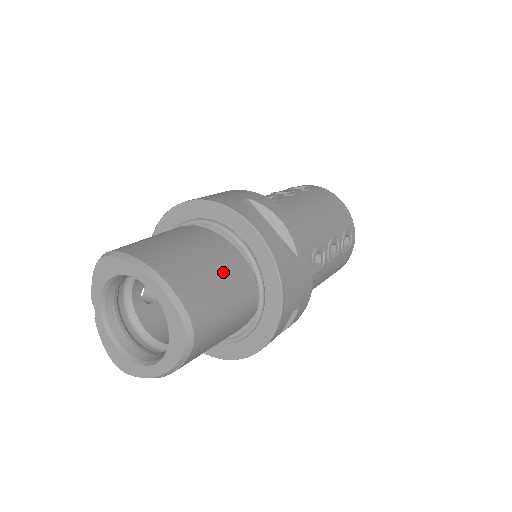
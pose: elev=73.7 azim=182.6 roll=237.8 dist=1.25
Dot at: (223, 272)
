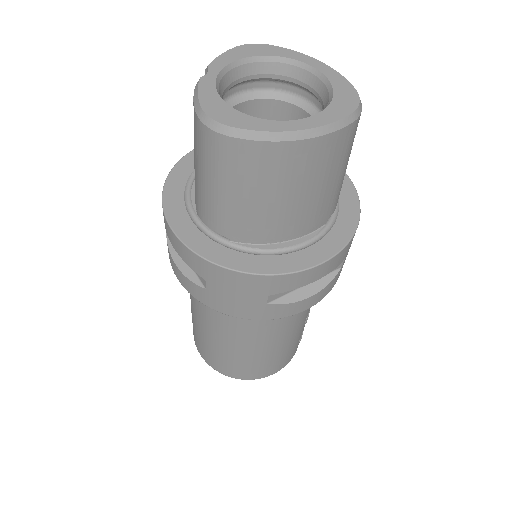
Dot at: occluded
